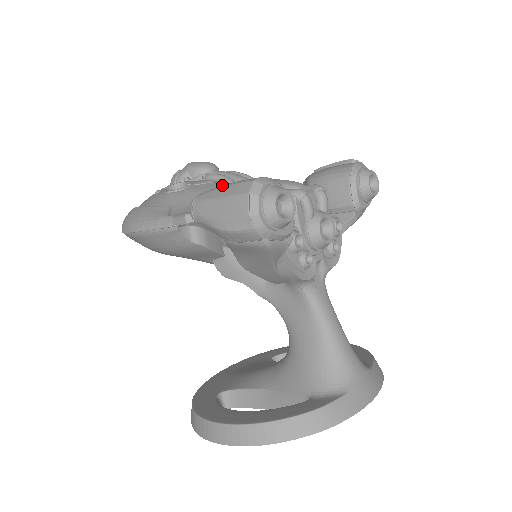
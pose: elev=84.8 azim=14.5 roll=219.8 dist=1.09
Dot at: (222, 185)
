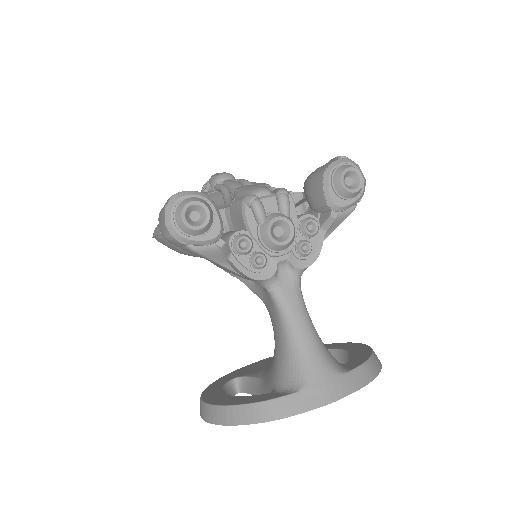
Dot at: occluded
